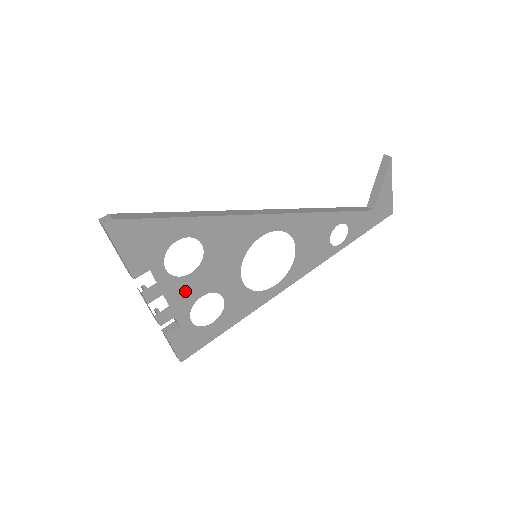
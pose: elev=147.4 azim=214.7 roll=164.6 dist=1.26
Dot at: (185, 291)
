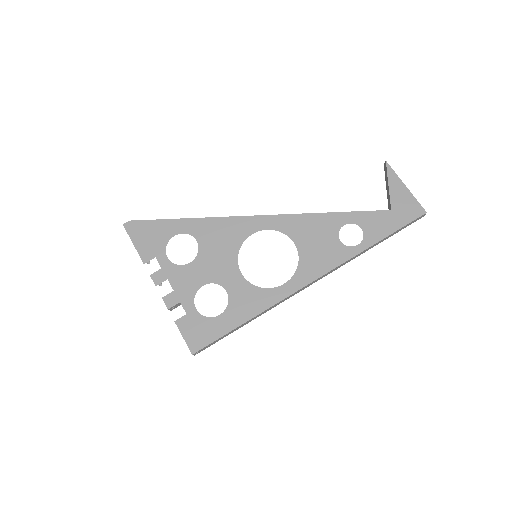
Dot at: (187, 279)
